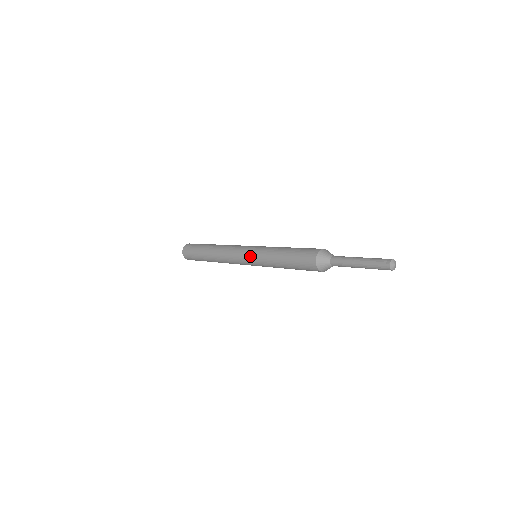
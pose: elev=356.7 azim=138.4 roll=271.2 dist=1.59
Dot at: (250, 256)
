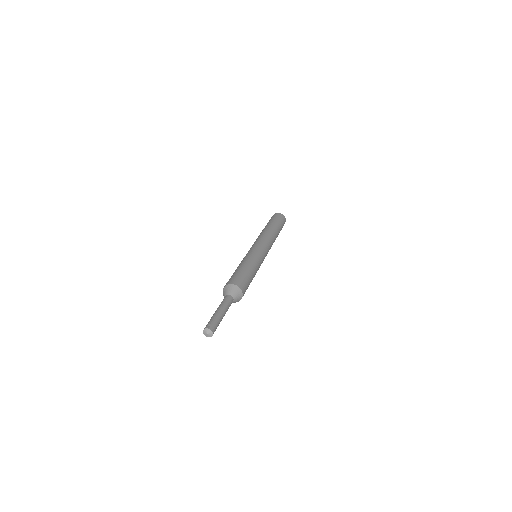
Dot at: (251, 249)
